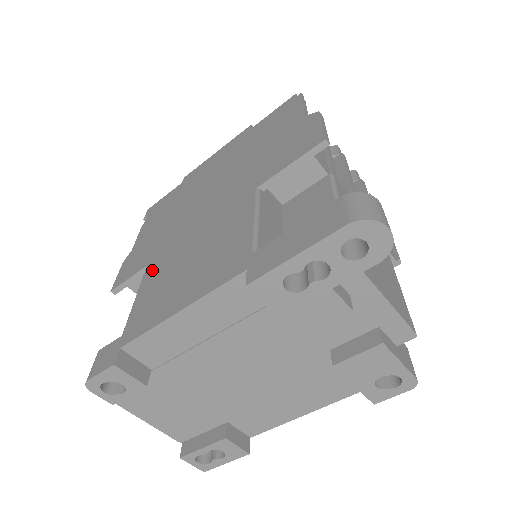
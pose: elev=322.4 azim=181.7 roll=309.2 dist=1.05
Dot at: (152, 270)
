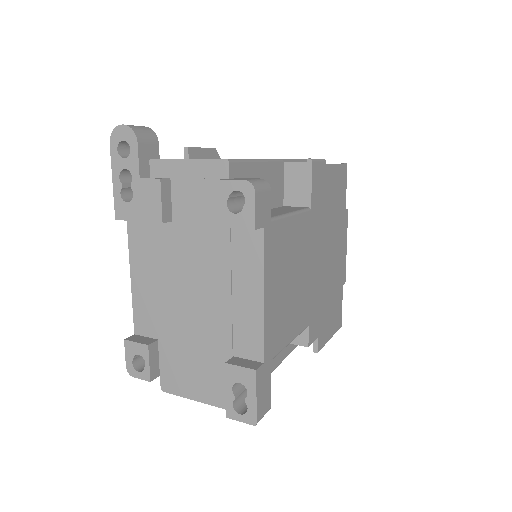
Dot at: occluded
